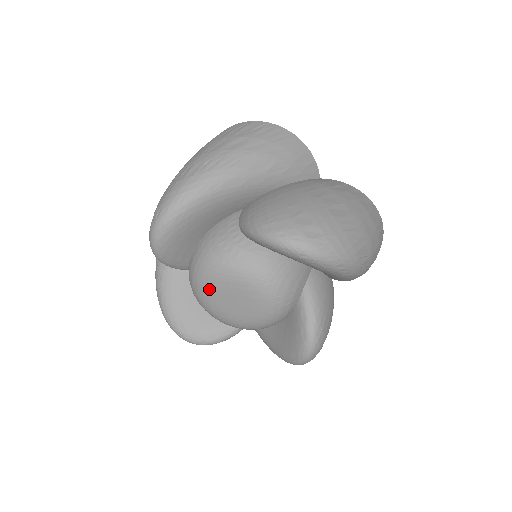
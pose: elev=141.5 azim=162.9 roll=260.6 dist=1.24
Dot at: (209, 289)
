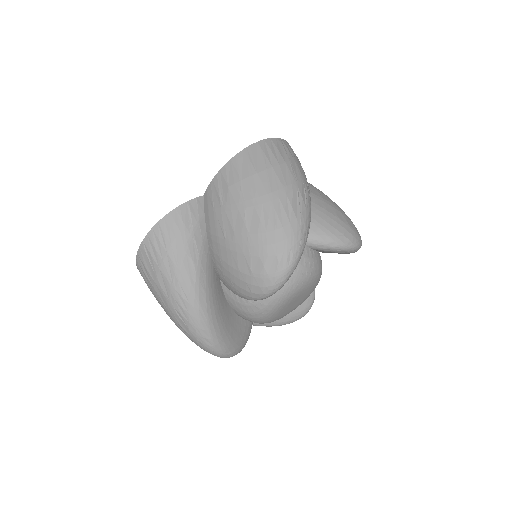
Dot at: (279, 318)
